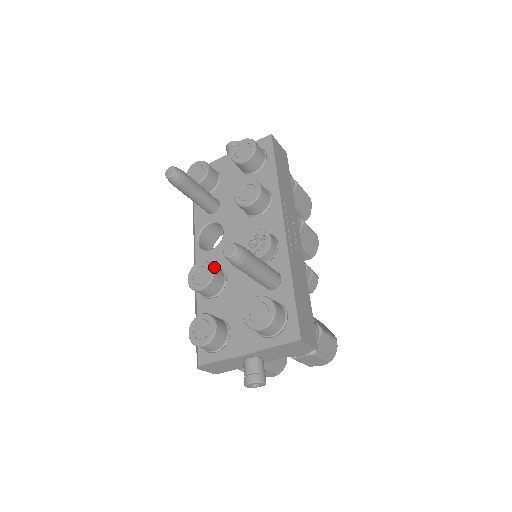
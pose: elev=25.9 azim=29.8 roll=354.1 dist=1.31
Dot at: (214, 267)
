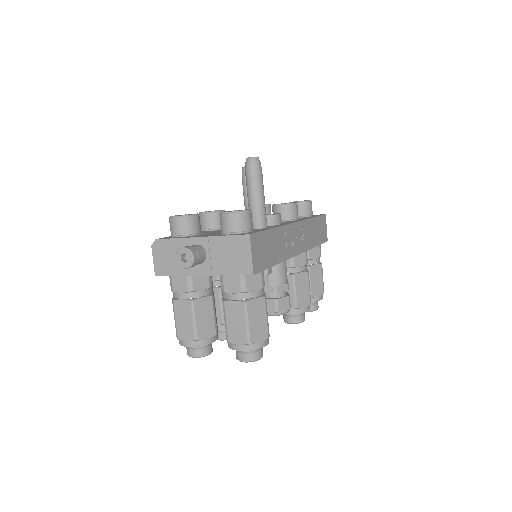
Dot at: occluded
